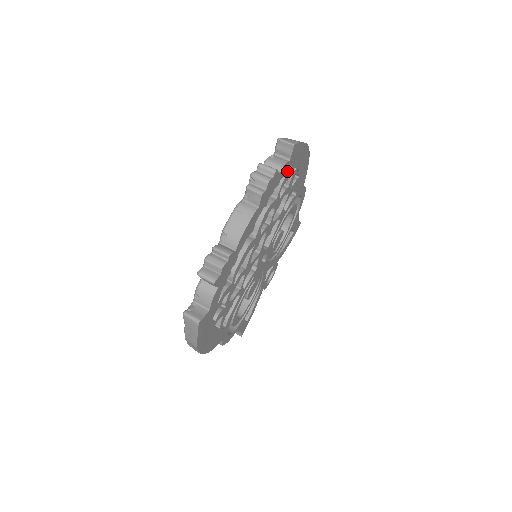
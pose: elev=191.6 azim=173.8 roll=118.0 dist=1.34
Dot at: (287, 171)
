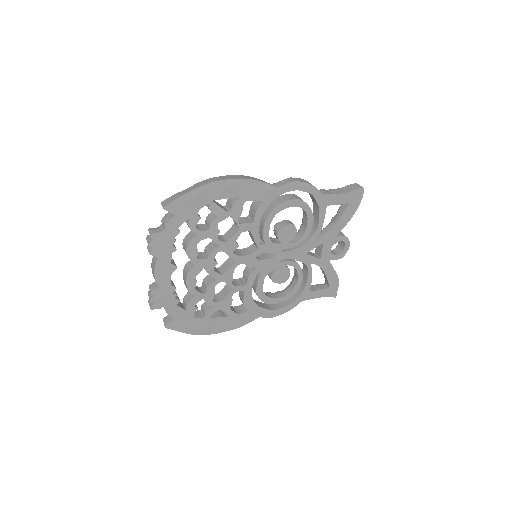
Dot at: (185, 218)
